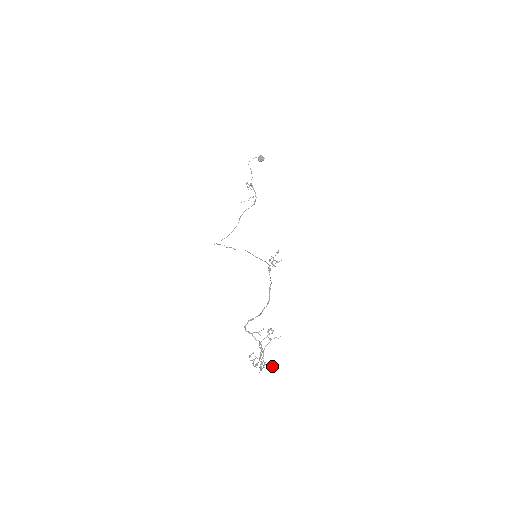
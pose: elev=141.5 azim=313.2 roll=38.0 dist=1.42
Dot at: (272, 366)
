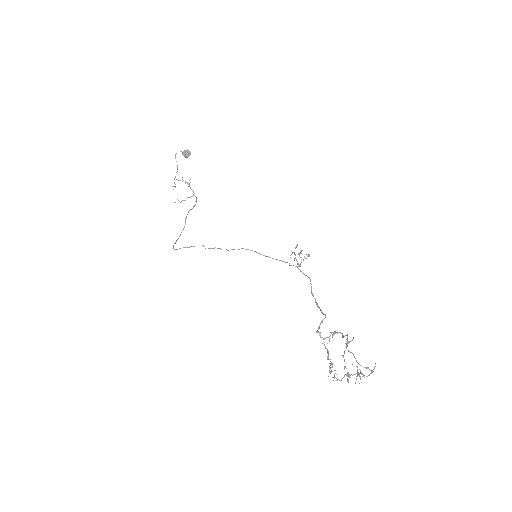
Dot at: (361, 374)
